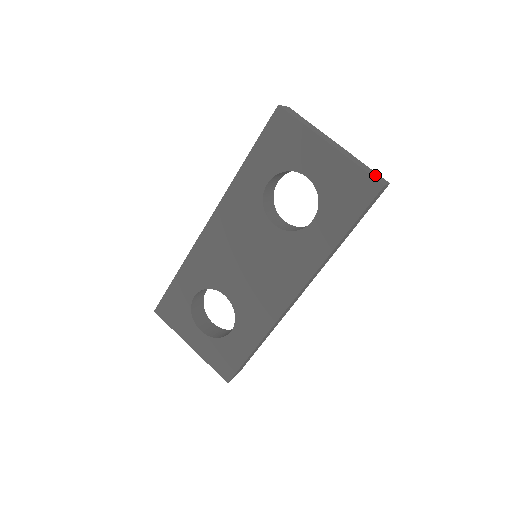
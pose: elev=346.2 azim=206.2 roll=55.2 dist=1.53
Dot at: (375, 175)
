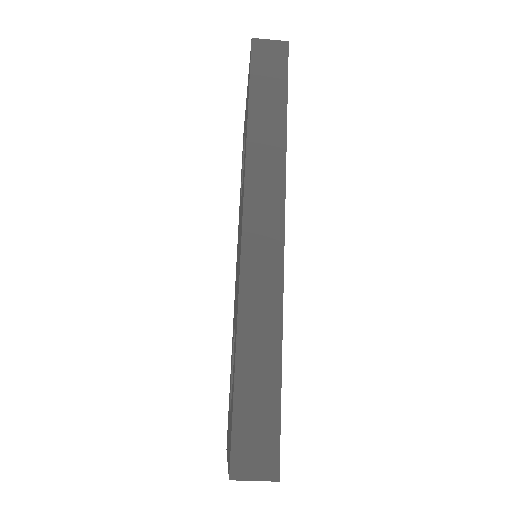
Dot at: occluded
